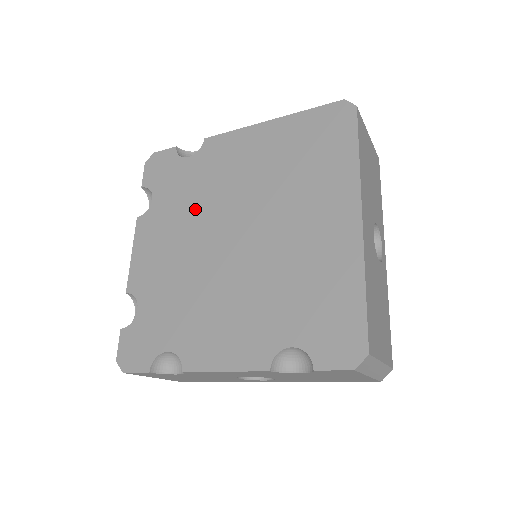
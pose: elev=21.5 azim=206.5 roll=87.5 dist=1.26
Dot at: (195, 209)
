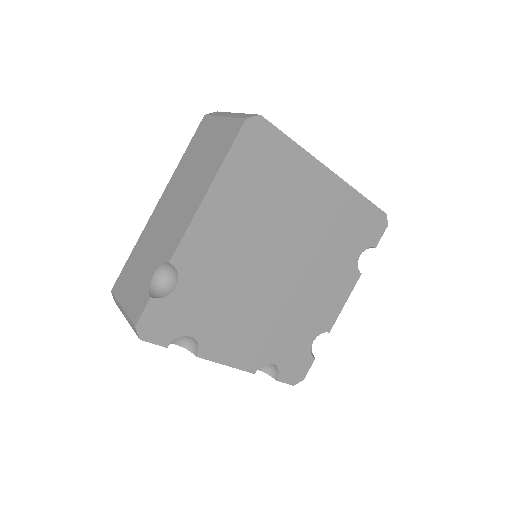
Dot at: (234, 294)
